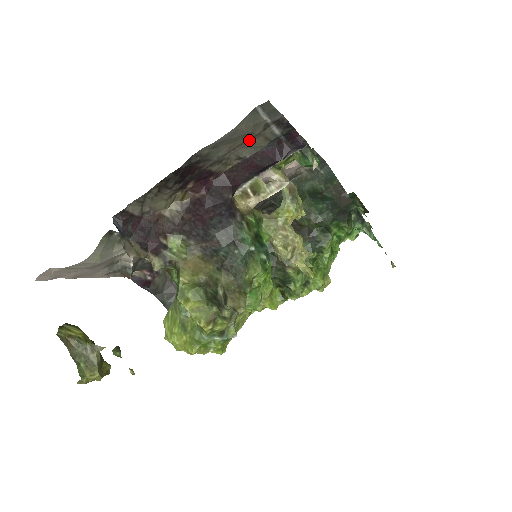
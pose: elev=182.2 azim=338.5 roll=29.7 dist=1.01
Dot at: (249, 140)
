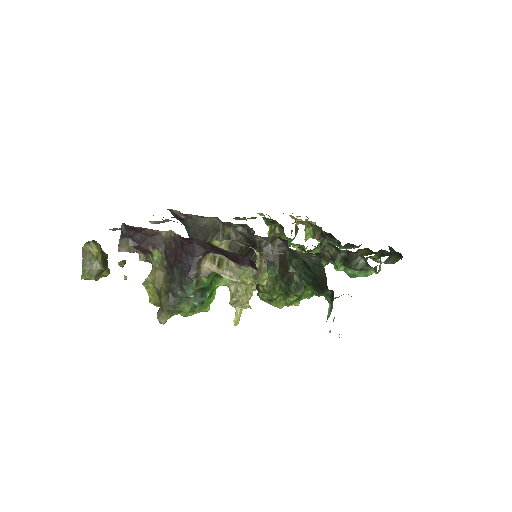
Dot at: occluded
